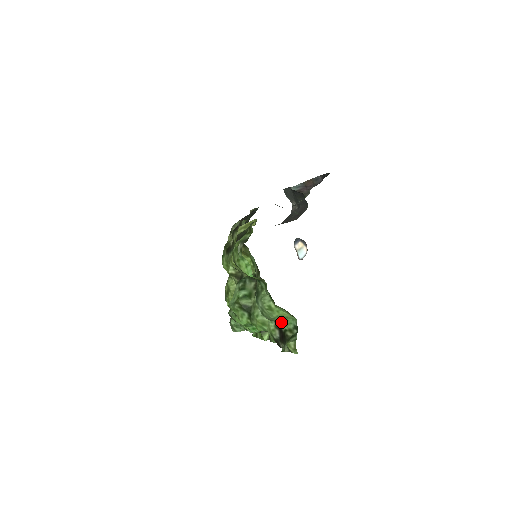
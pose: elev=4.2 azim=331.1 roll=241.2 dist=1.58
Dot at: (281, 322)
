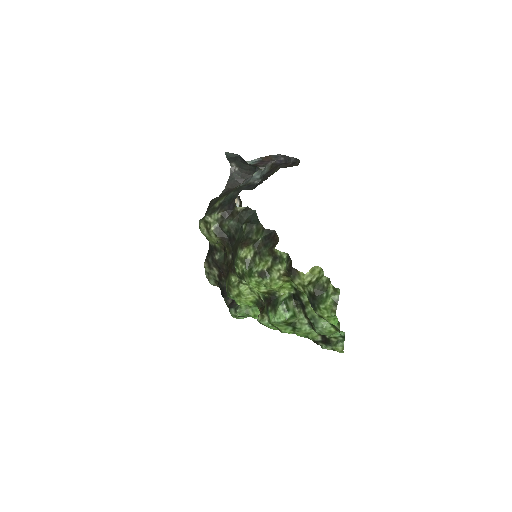
Dot at: (331, 335)
